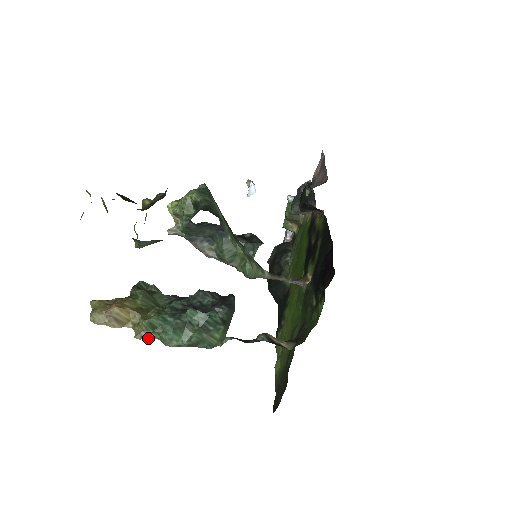
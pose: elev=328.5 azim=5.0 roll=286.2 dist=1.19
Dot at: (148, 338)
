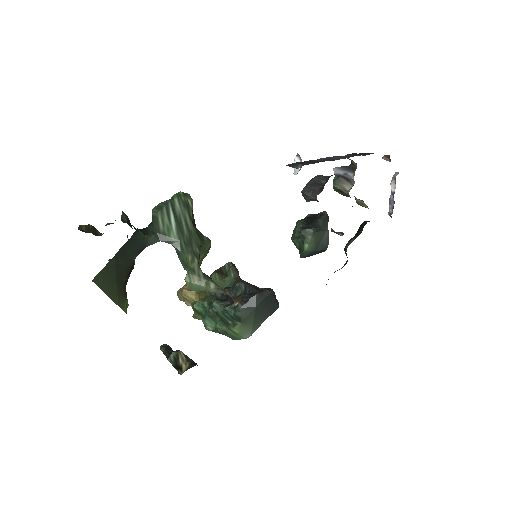
Dot at: (199, 319)
